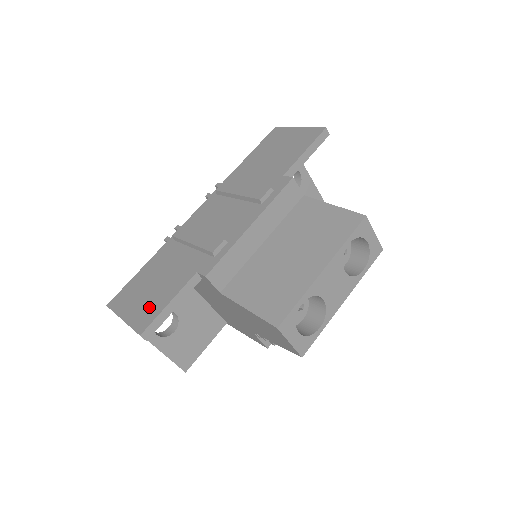
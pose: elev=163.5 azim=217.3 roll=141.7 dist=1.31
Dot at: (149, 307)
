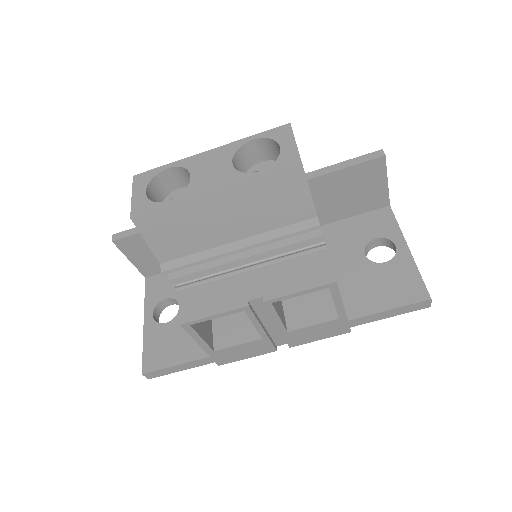
Dot at: occluded
